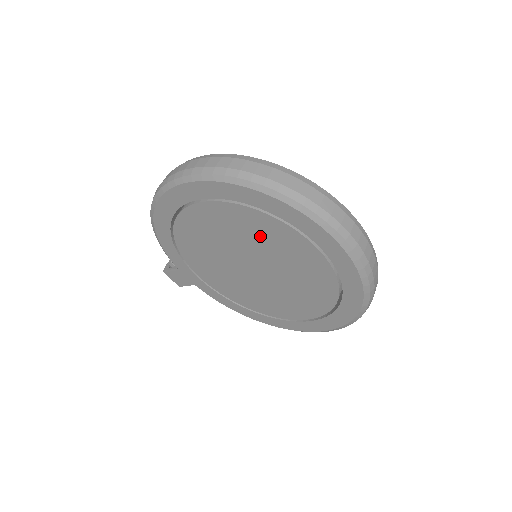
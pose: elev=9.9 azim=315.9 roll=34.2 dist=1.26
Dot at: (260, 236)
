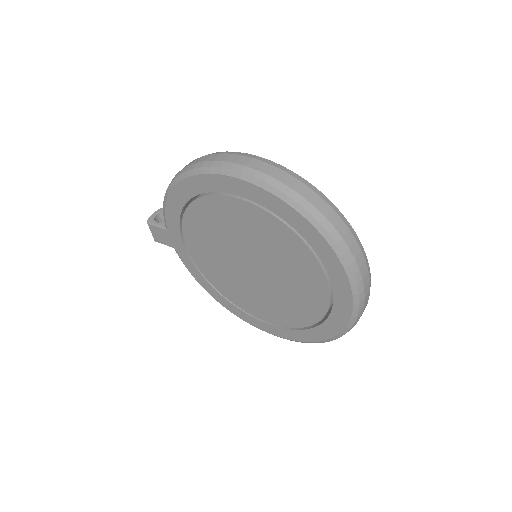
Dot at: (282, 252)
